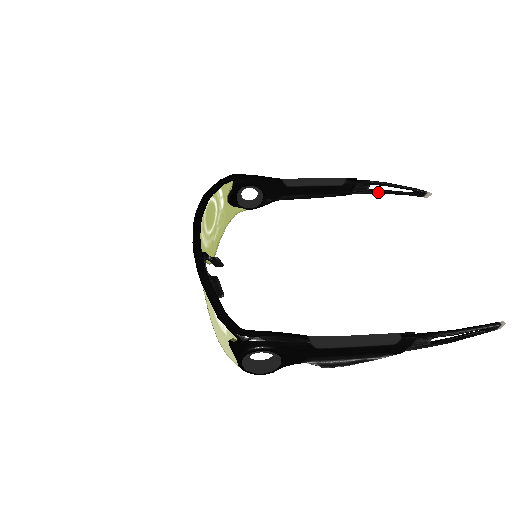
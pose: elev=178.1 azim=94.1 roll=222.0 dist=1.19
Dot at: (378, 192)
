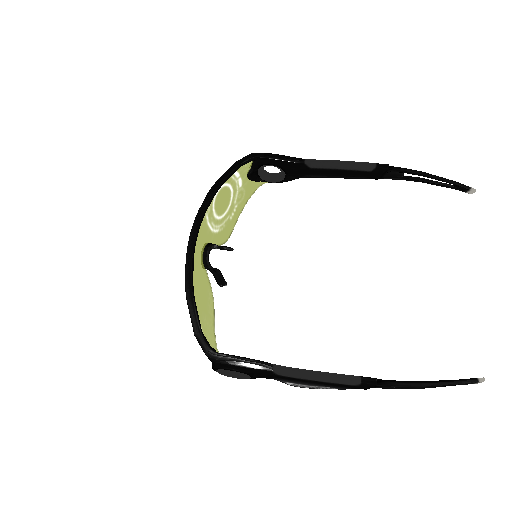
Dot at: (414, 180)
